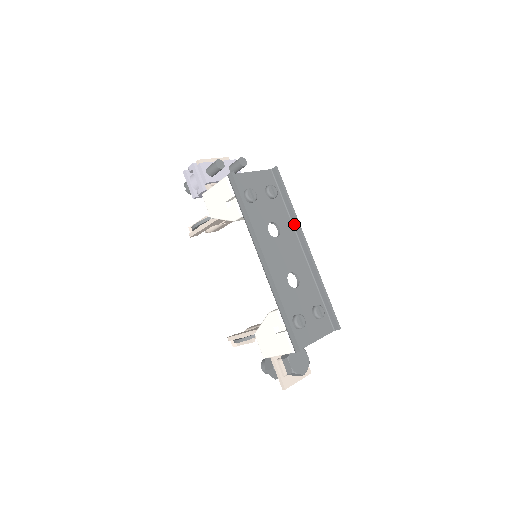
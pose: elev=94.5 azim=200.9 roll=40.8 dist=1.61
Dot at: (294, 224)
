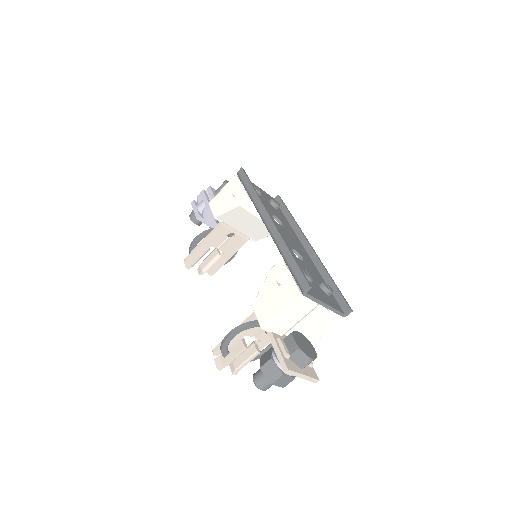
Dot at: (296, 231)
